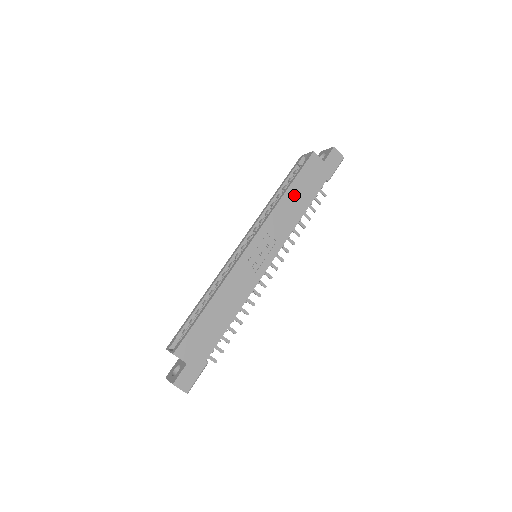
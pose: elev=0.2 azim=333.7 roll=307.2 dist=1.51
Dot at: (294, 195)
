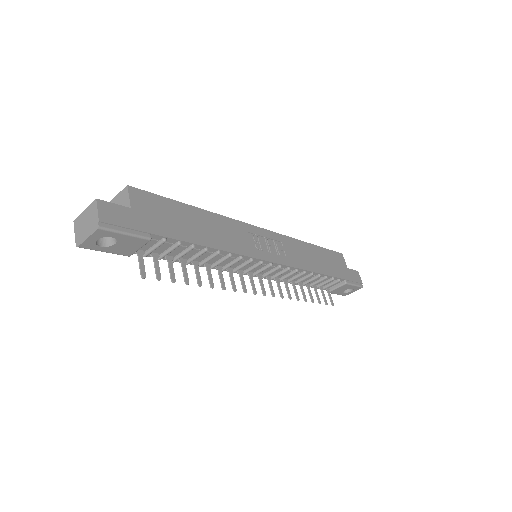
Dot at: (316, 254)
